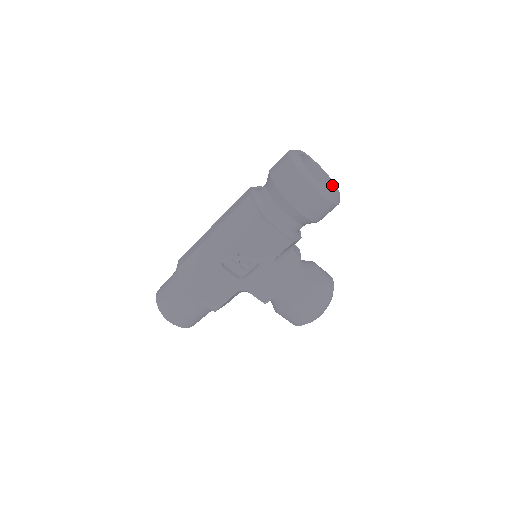
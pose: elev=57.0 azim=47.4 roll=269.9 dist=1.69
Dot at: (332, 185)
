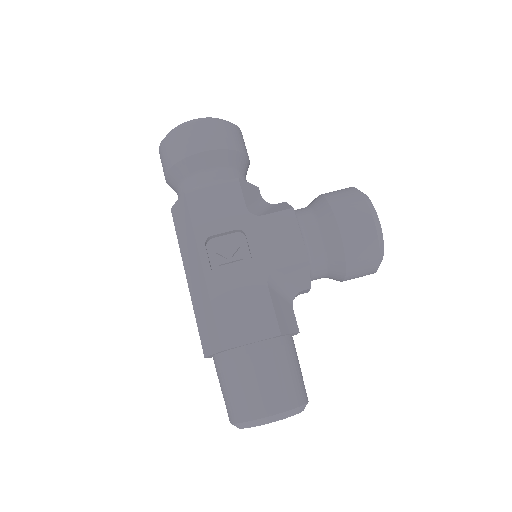
Dot at: occluded
